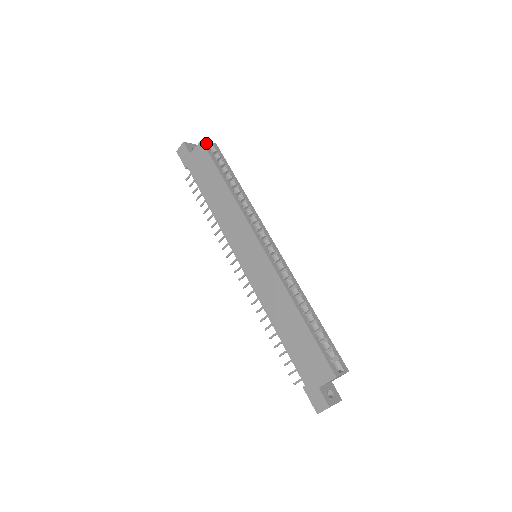
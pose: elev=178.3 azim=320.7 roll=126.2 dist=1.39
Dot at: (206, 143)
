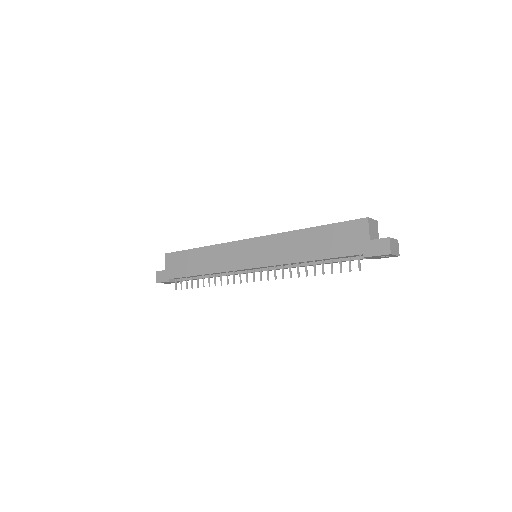
Dot at: occluded
